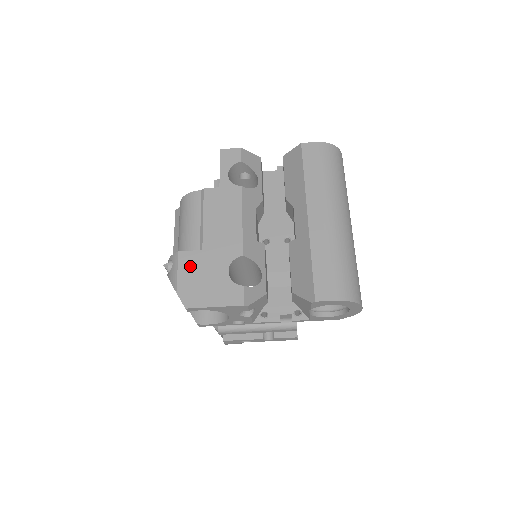
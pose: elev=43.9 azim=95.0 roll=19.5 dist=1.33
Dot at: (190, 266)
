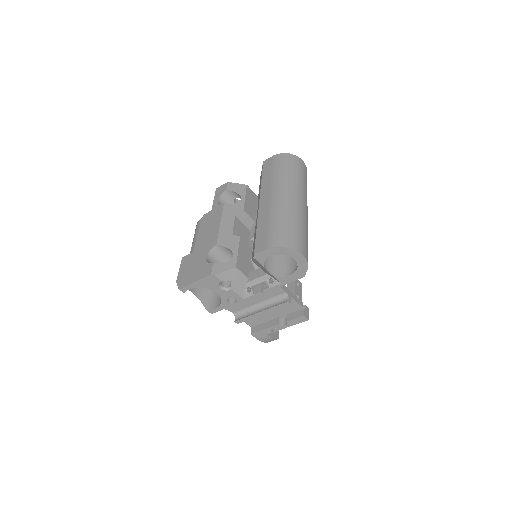
Dot at: (186, 263)
